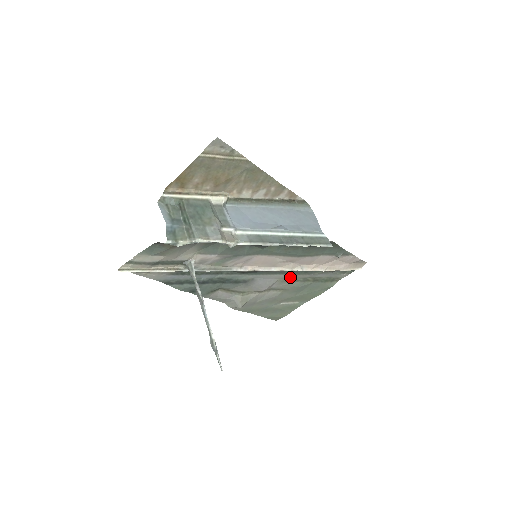
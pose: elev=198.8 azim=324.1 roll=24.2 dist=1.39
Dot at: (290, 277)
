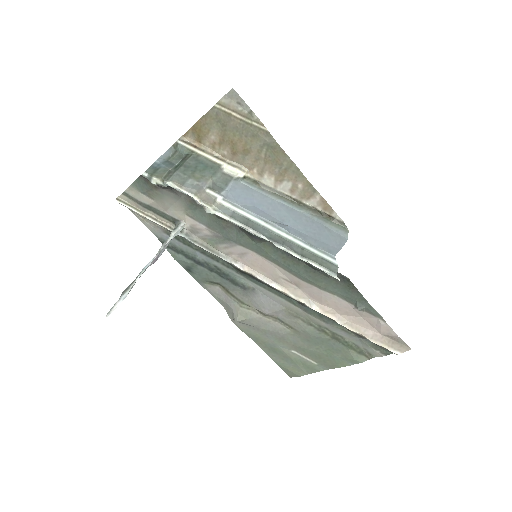
Dot at: (300, 313)
